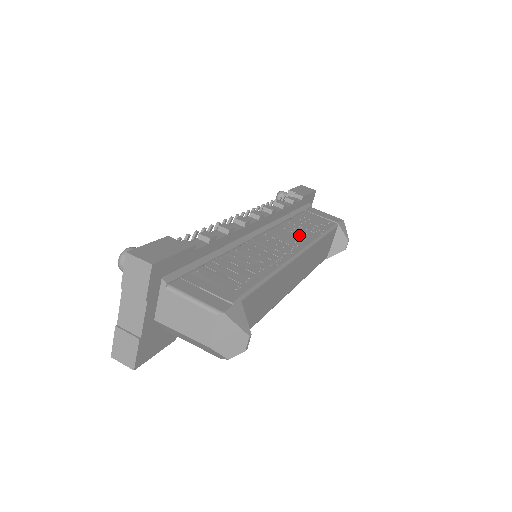
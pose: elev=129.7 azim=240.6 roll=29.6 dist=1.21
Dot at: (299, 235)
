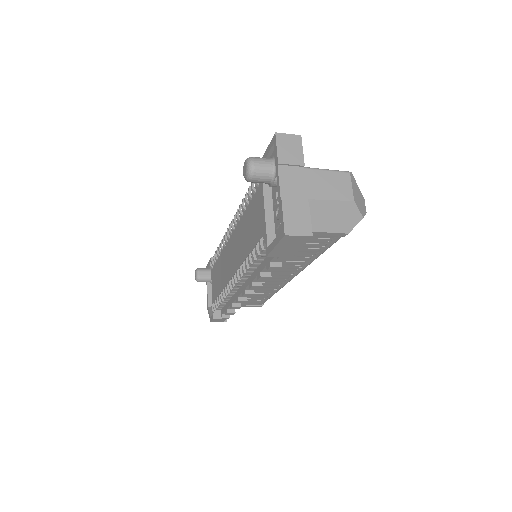
Dot at: occluded
